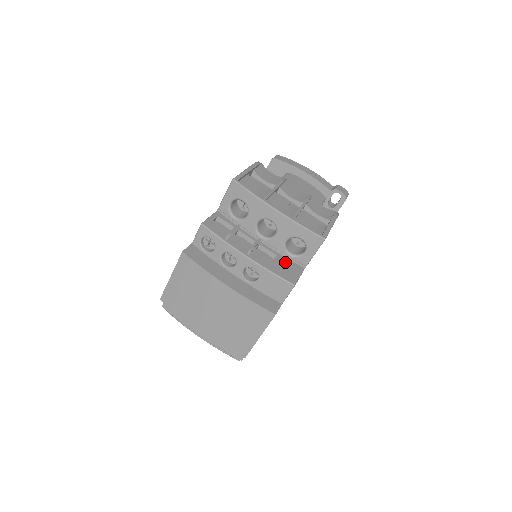
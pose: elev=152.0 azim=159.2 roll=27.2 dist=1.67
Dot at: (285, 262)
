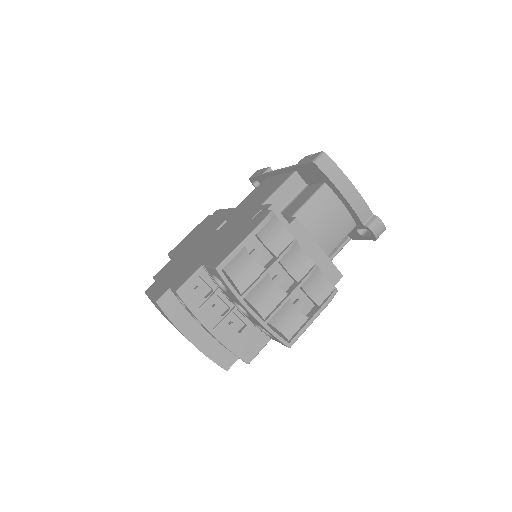
Dot at: (252, 334)
